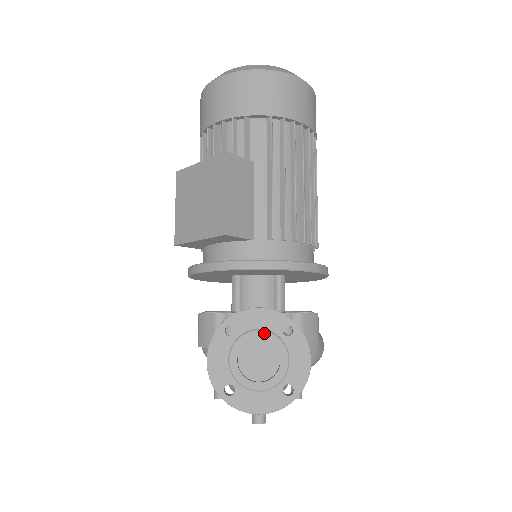
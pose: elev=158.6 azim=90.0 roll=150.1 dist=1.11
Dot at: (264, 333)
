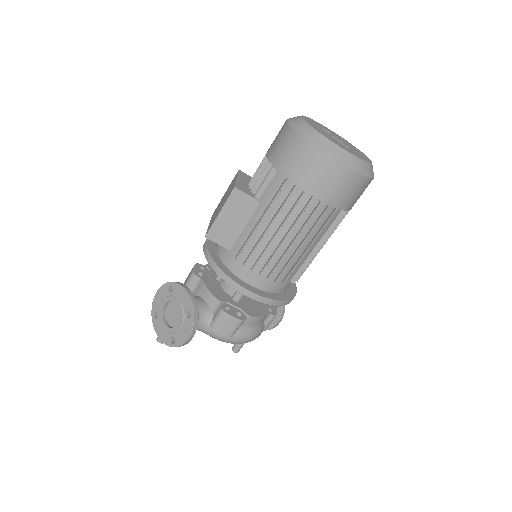
Dot at: (180, 305)
